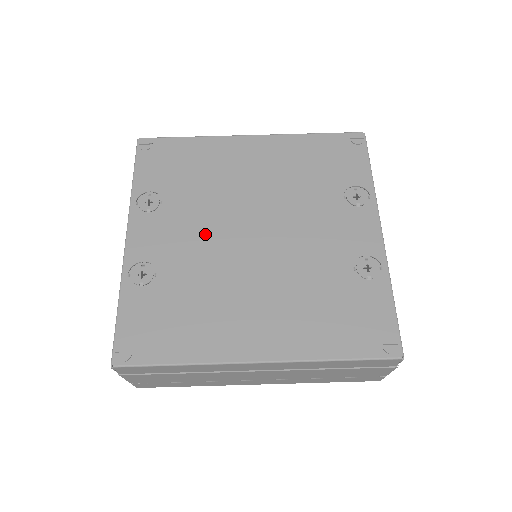
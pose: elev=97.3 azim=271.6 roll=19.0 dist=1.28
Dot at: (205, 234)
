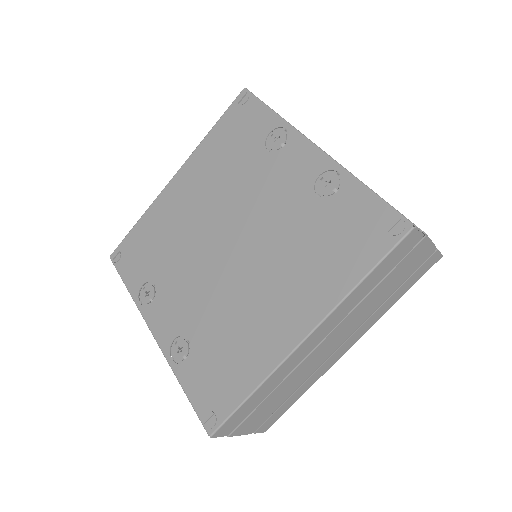
Dot at: (197, 279)
